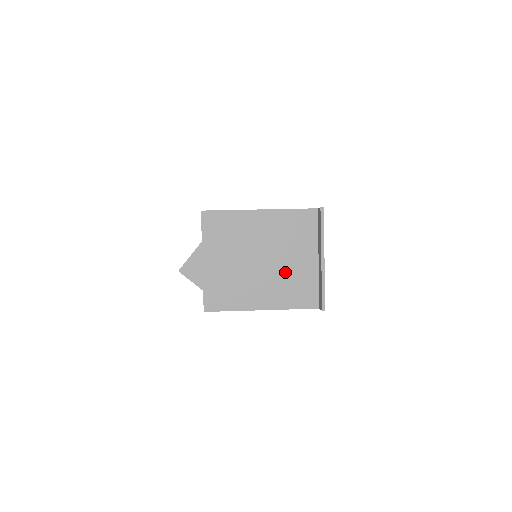
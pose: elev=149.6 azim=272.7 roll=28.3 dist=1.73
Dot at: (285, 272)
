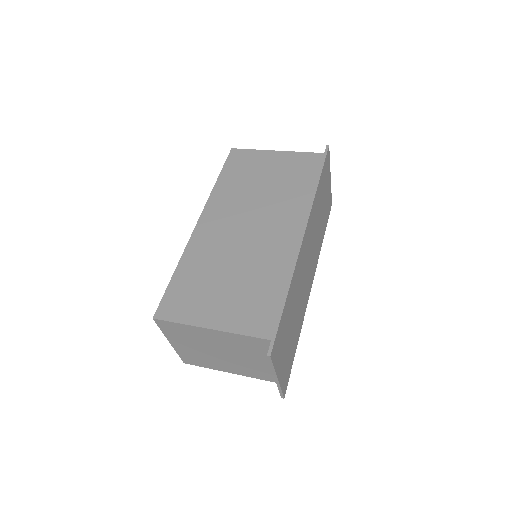
Dot at: (247, 363)
